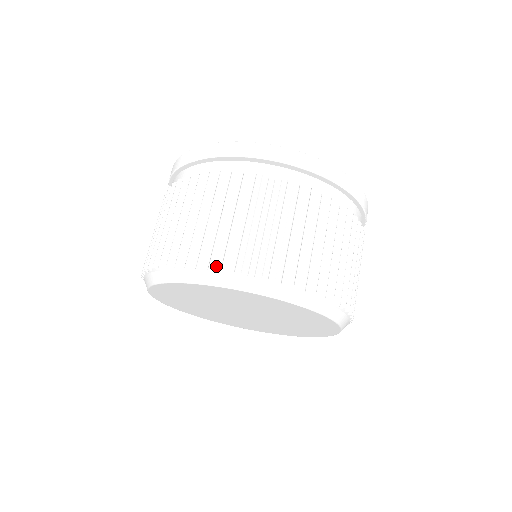
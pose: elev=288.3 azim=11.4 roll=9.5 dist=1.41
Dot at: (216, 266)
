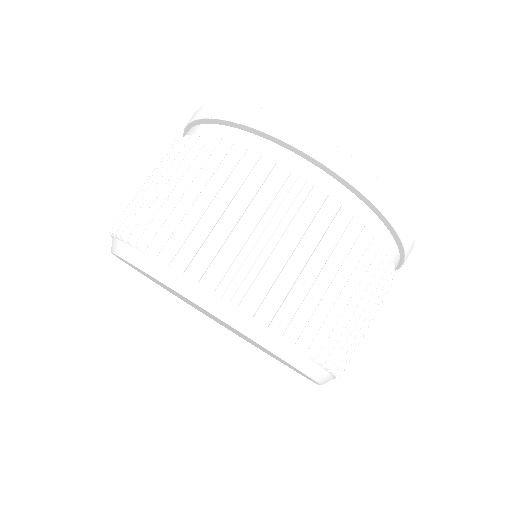
Dot at: (210, 283)
